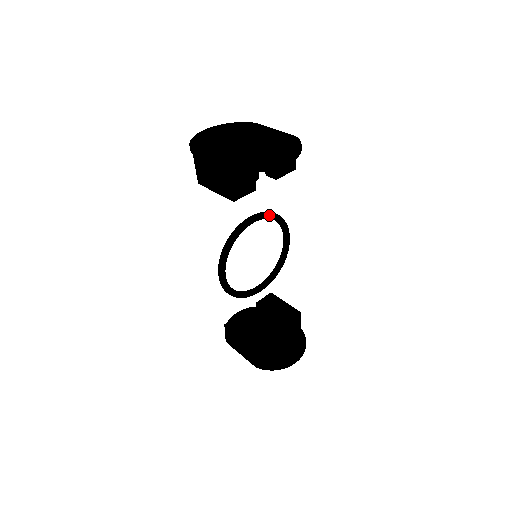
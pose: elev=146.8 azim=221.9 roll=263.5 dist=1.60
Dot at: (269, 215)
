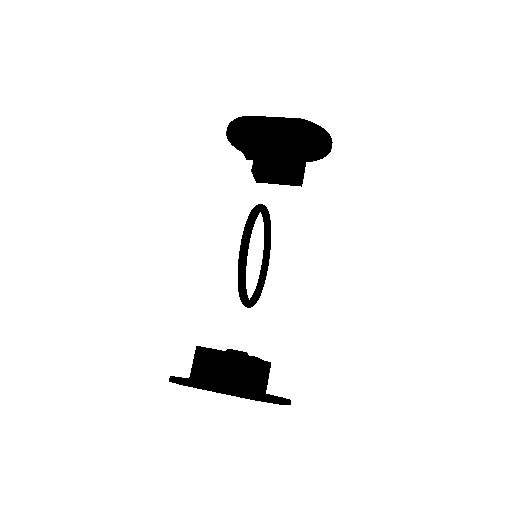
Dot at: (270, 222)
